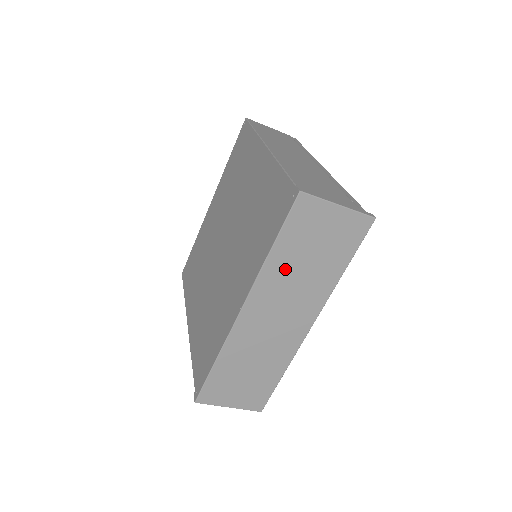
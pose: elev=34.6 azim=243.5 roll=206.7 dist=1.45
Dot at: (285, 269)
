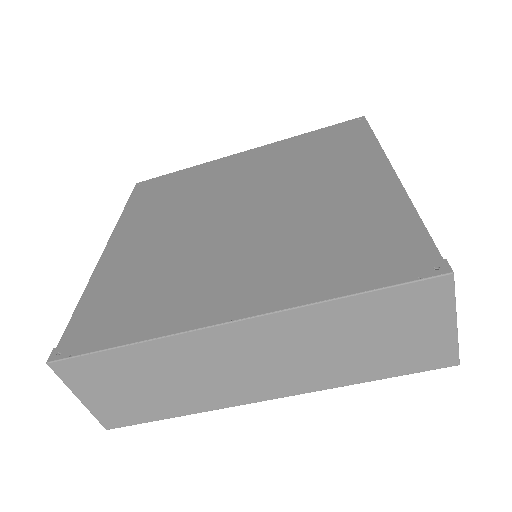
Dot at: (328, 328)
